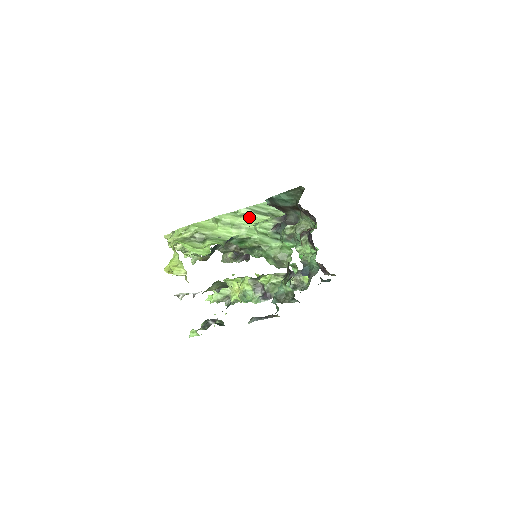
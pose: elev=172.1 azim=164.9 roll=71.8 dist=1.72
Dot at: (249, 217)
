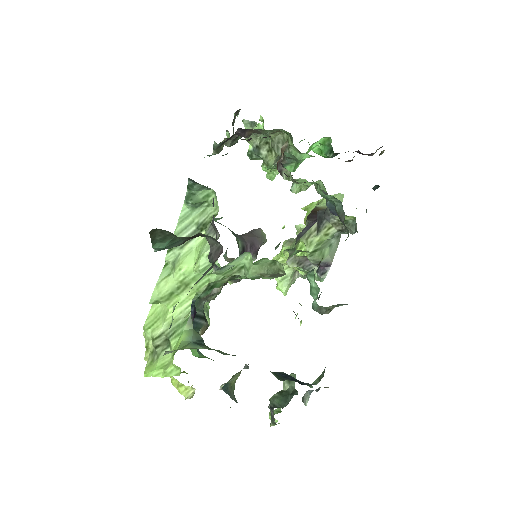
Dot at: (181, 263)
